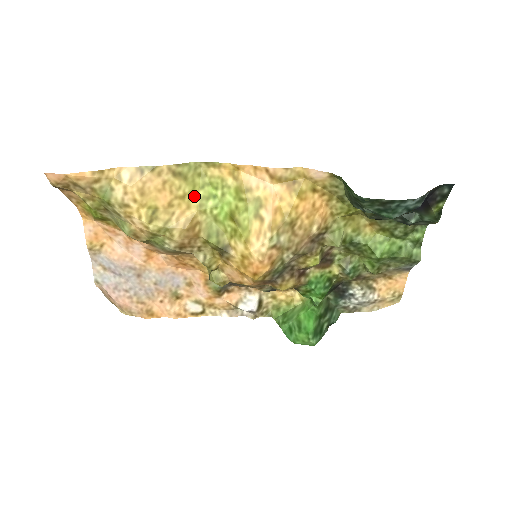
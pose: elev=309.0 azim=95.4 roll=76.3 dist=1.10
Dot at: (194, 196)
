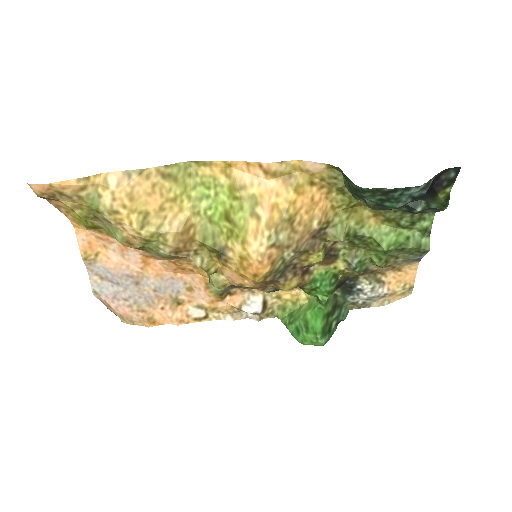
Dot at: (186, 198)
